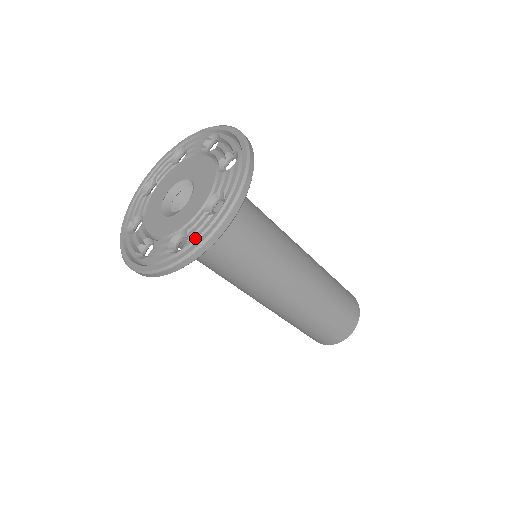
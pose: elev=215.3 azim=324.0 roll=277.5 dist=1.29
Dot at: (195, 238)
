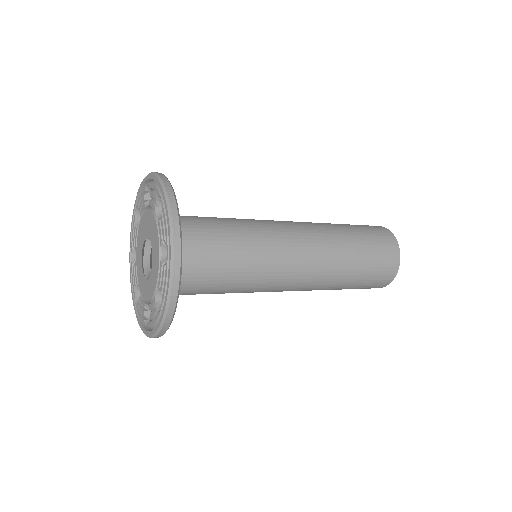
Dot at: (164, 292)
